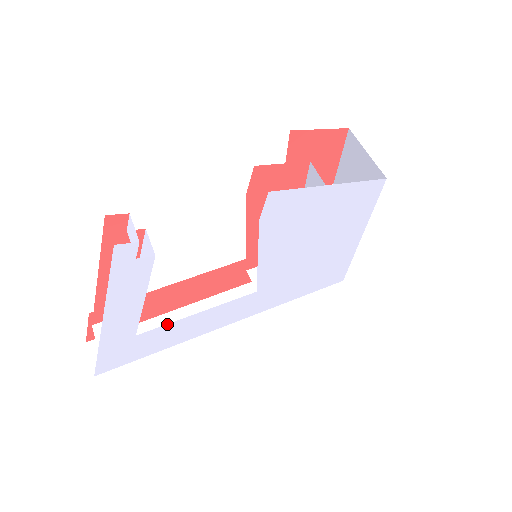
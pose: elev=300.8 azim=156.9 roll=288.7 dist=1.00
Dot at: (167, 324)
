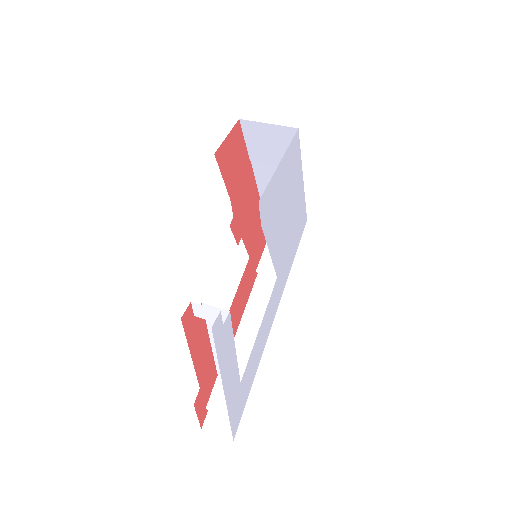
Dot at: (250, 355)
